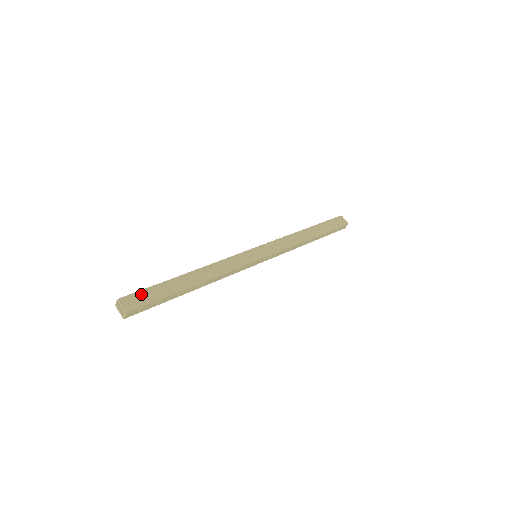
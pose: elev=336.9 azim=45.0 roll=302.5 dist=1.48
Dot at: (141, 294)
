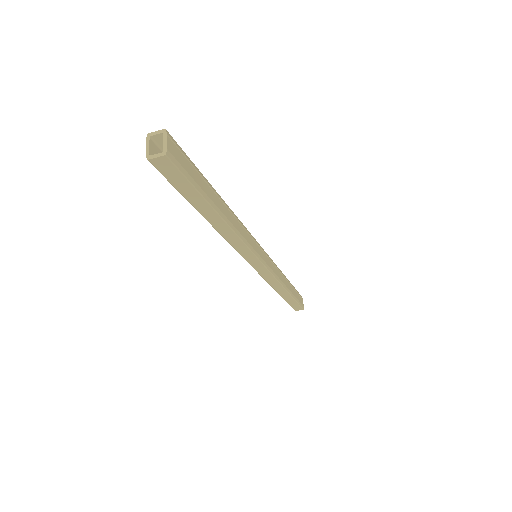
Dot at: (185, 158)
